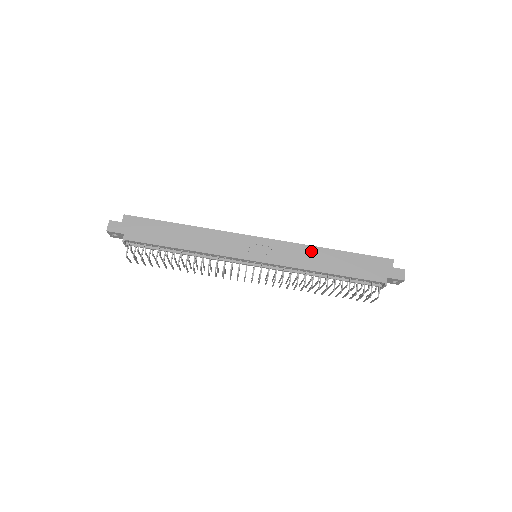
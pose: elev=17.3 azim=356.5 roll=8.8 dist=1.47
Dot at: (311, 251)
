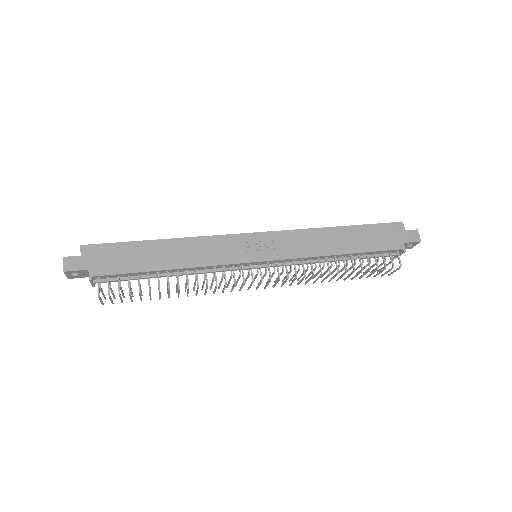
Dot at: (317, 234)
